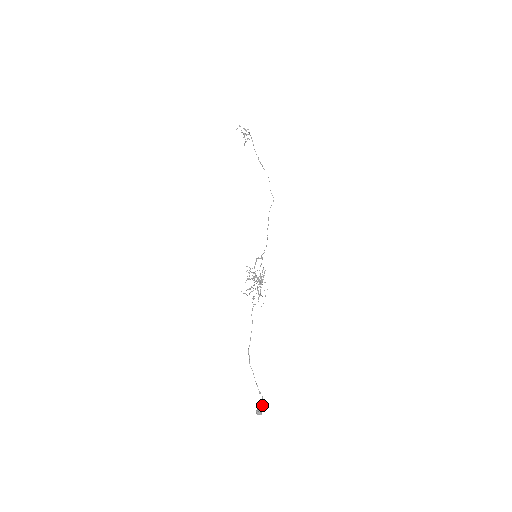
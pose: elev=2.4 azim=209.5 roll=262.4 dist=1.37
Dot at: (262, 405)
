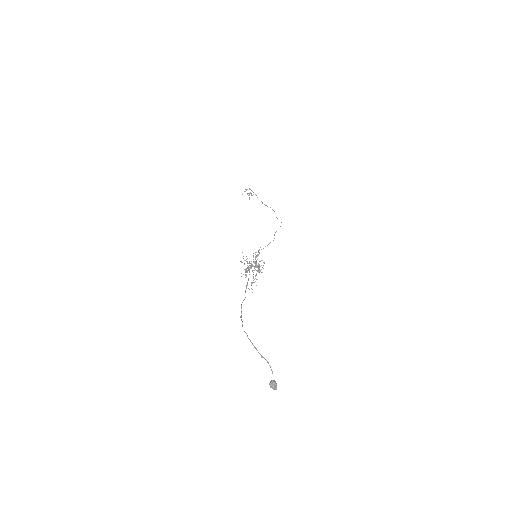
Dot at: occluded
